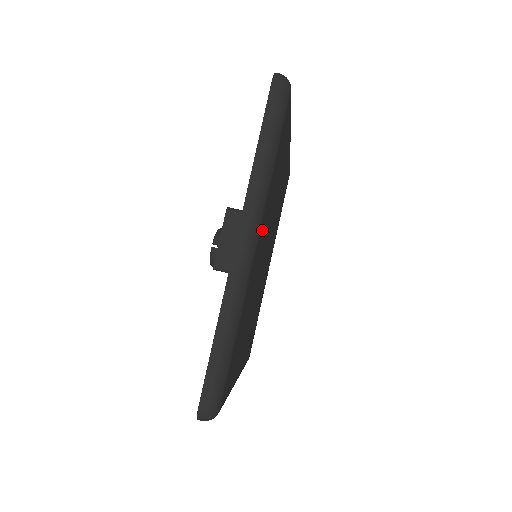
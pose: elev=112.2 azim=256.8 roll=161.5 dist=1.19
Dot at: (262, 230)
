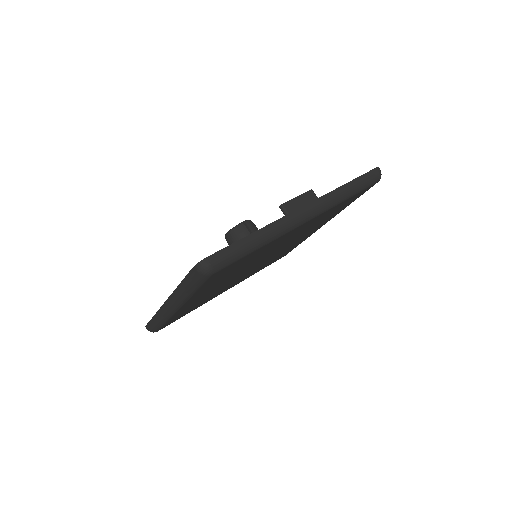
Dot at: (307, 224)
